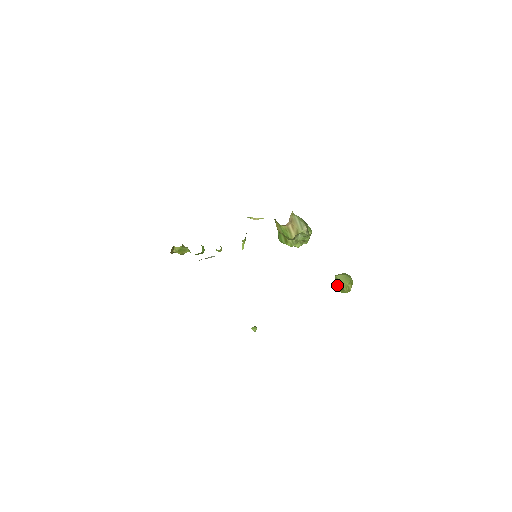
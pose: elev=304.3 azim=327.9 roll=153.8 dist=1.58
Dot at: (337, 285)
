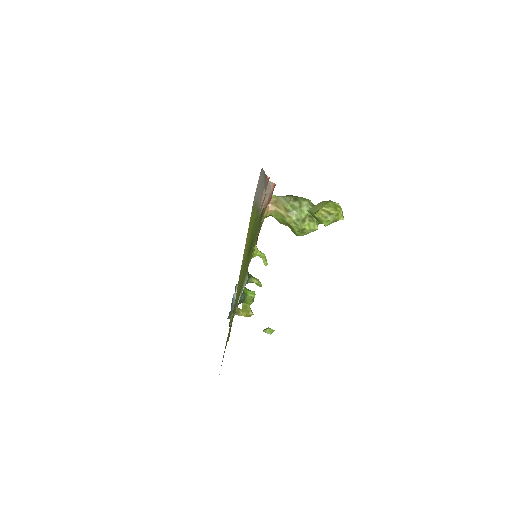
Dot at: (317, 220)
